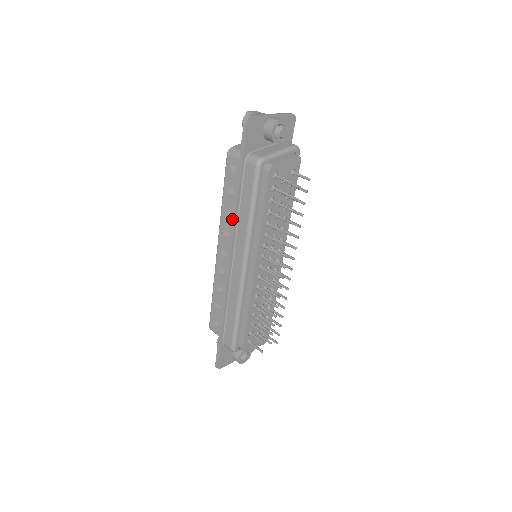
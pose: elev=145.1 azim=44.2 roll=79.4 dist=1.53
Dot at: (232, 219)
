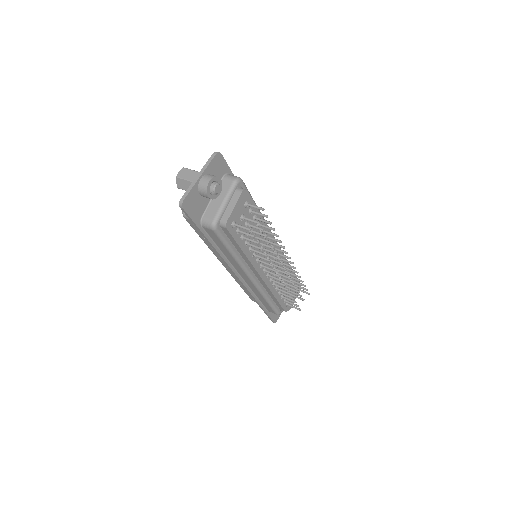
Dot at: occluded
